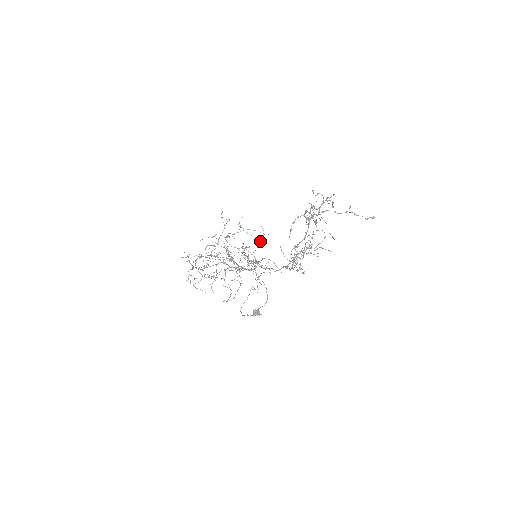
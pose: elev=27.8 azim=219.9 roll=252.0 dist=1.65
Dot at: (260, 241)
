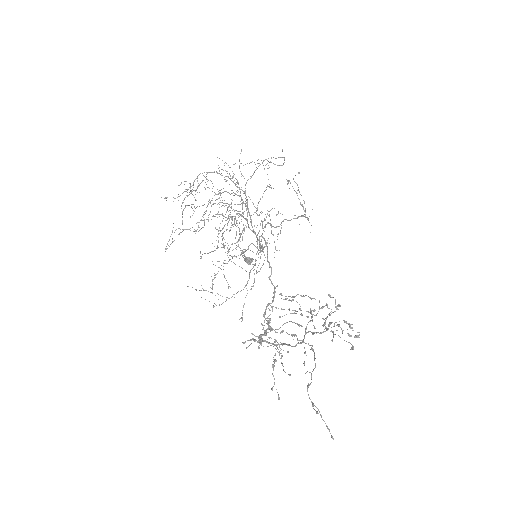
Dot at: (301, 216)
